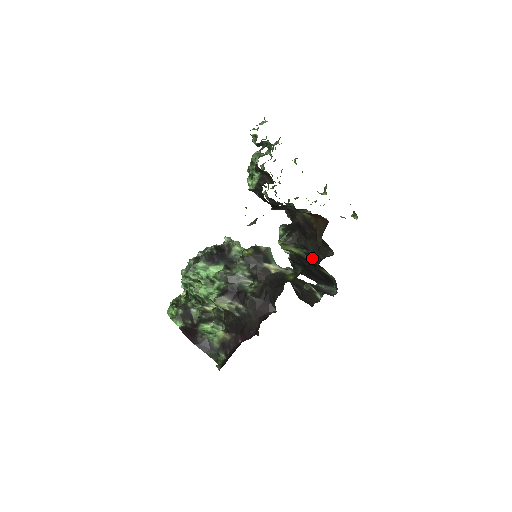
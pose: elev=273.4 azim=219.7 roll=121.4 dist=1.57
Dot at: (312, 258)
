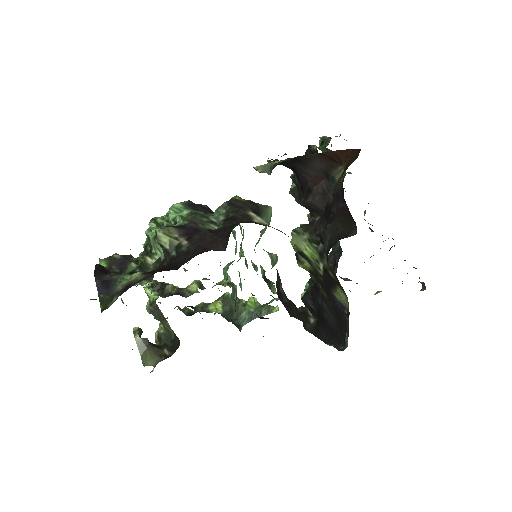
Dot at: (326, 258)
